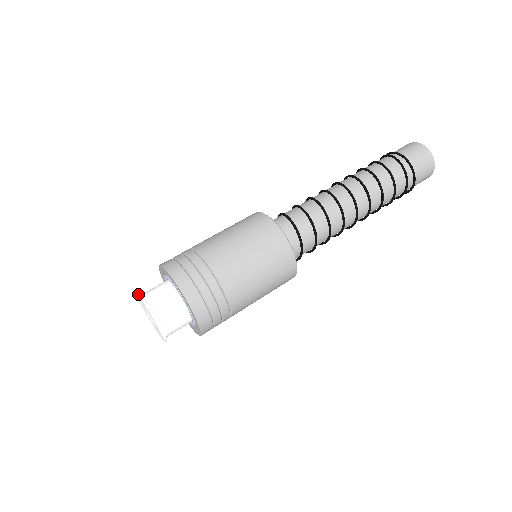
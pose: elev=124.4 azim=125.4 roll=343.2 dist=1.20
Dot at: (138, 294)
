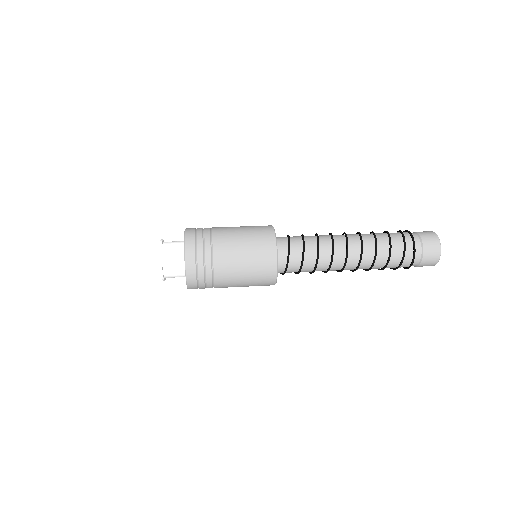
Dot at: occluded
